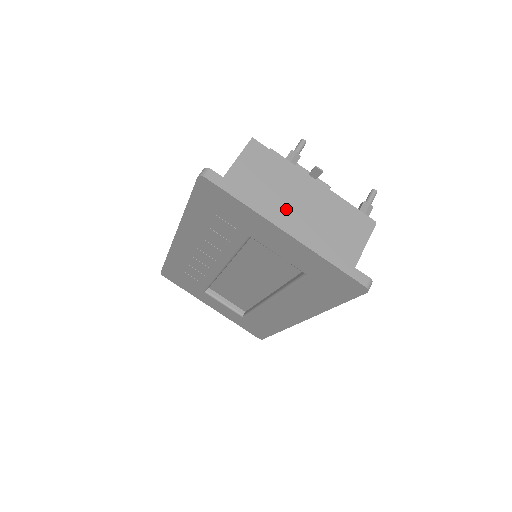
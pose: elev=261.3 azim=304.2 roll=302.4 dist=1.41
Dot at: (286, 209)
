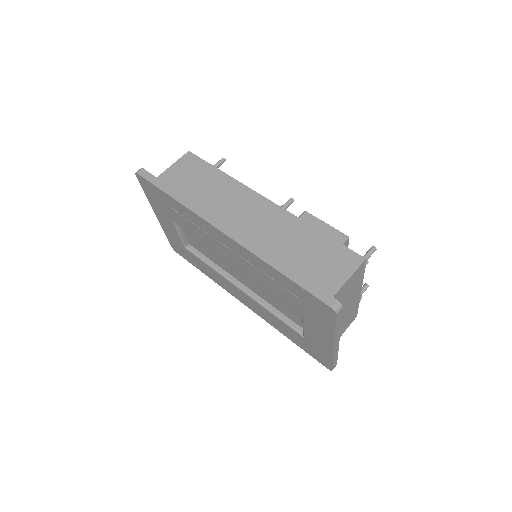
Dot at: occluded
